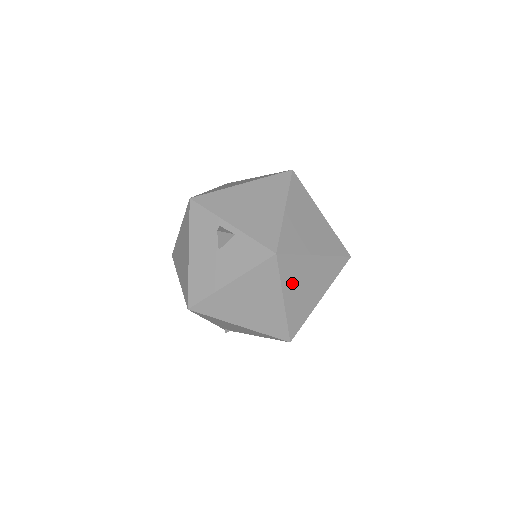
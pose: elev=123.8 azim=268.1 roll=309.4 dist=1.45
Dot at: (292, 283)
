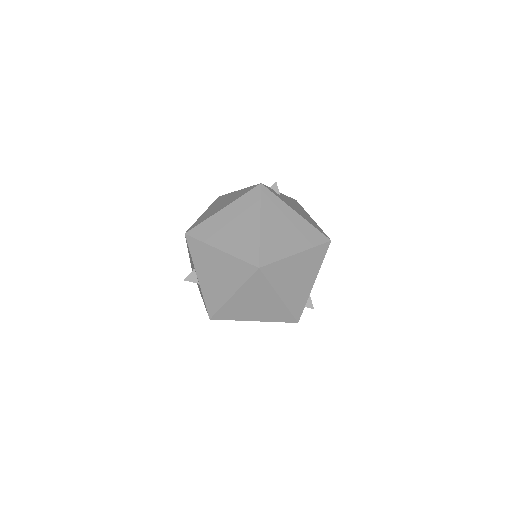
Dot at: occluded
